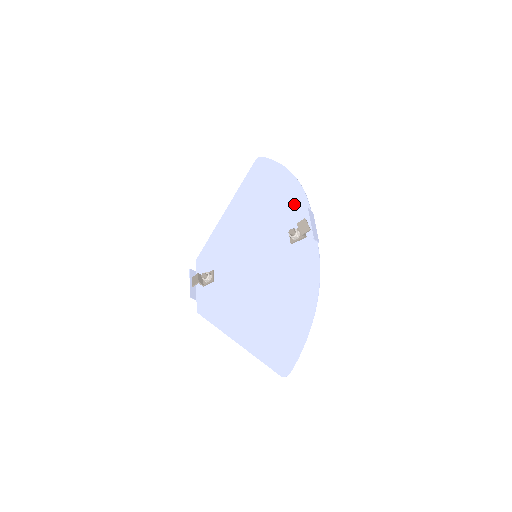
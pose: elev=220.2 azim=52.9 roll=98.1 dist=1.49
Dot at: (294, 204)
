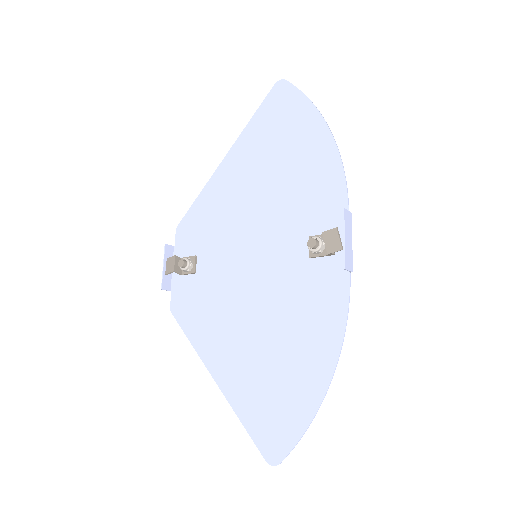
Dot at: (324, 187)
